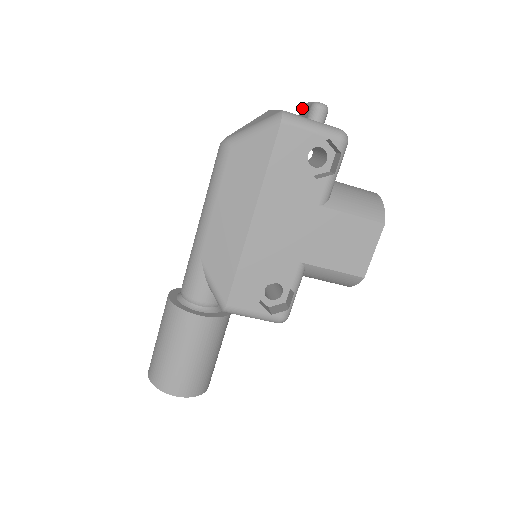
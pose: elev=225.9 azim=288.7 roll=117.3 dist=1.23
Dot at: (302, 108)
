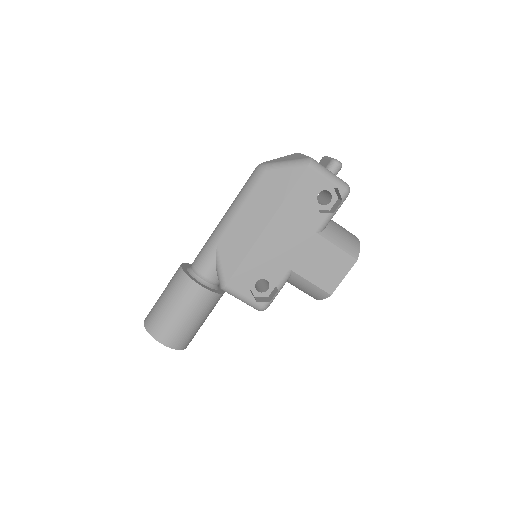
Dot at: (323, 159)
